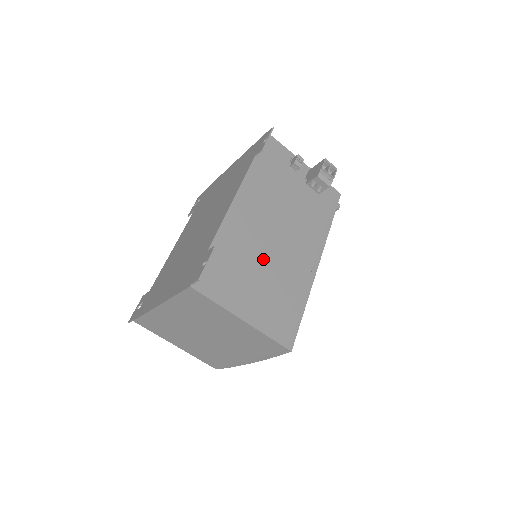
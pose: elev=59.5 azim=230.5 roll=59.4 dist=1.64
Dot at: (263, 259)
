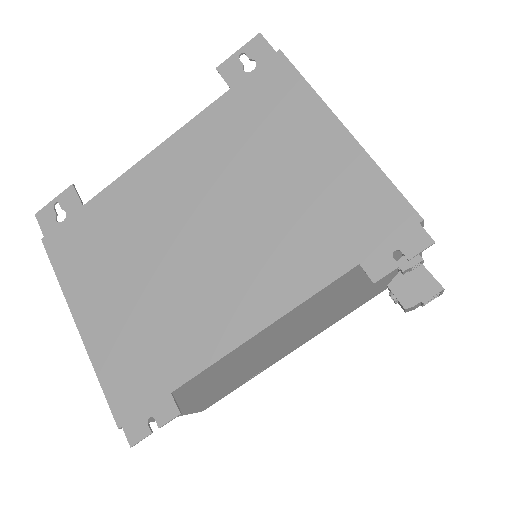
Dot at: (241, 367)
